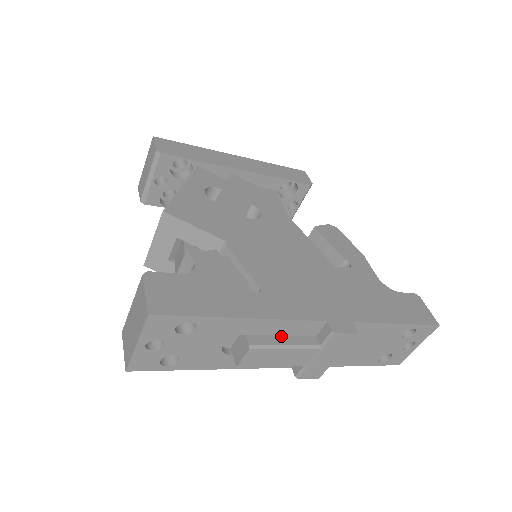
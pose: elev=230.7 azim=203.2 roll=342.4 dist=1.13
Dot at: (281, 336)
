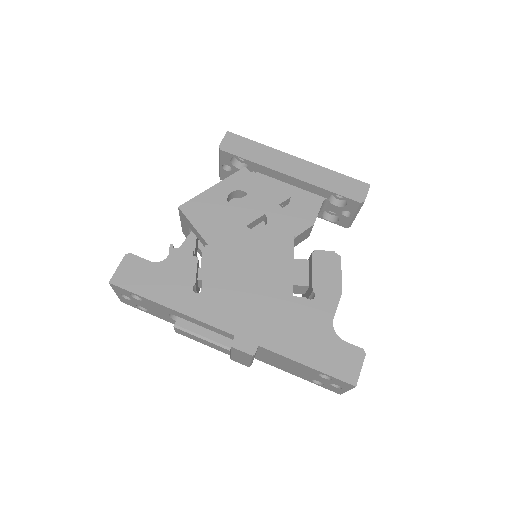
Dot at: (205, 328)
